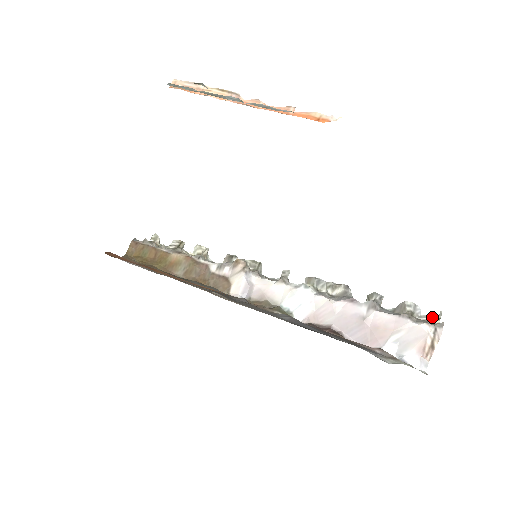
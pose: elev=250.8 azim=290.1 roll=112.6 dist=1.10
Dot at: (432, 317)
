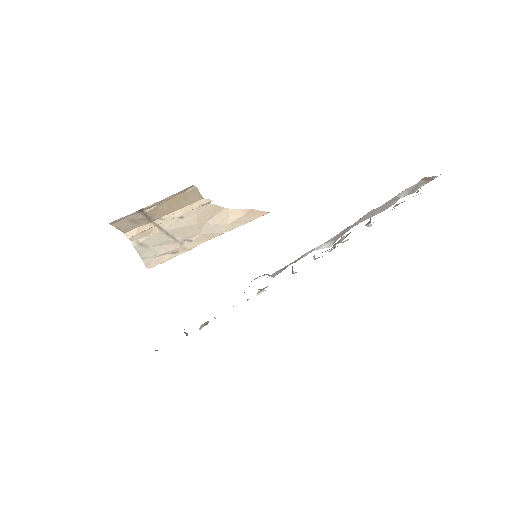
Dot at: occluded
